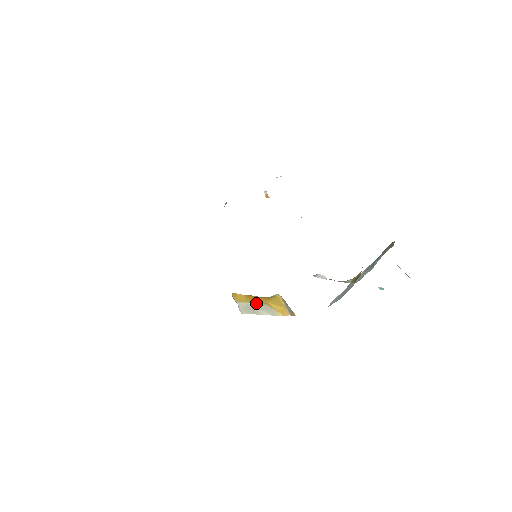
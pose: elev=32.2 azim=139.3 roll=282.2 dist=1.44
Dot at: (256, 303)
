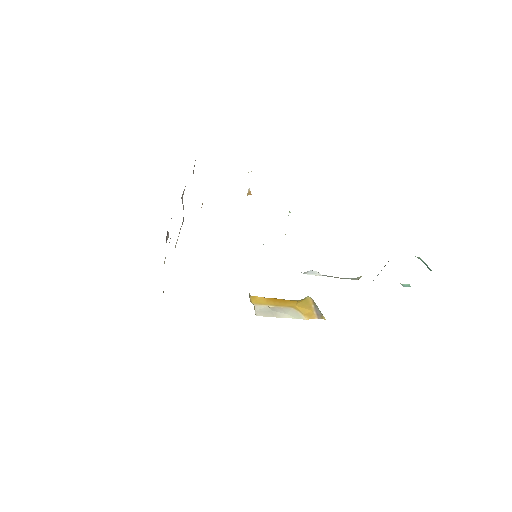
Dot at: (279, 306)
